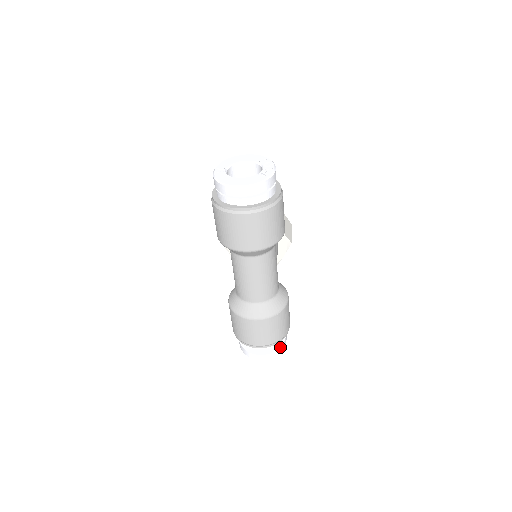
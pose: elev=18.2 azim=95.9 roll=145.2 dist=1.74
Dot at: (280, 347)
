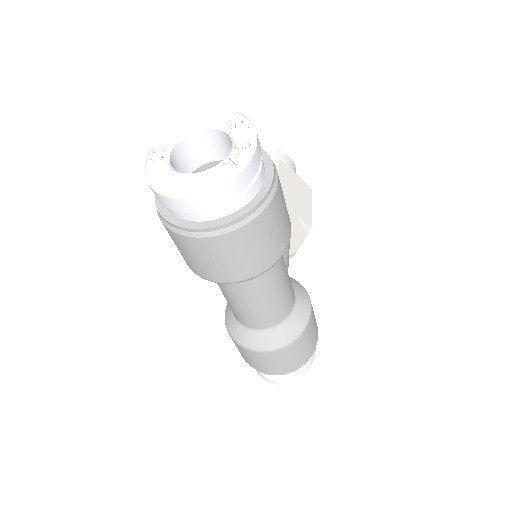
Dot at: (306, 367)
